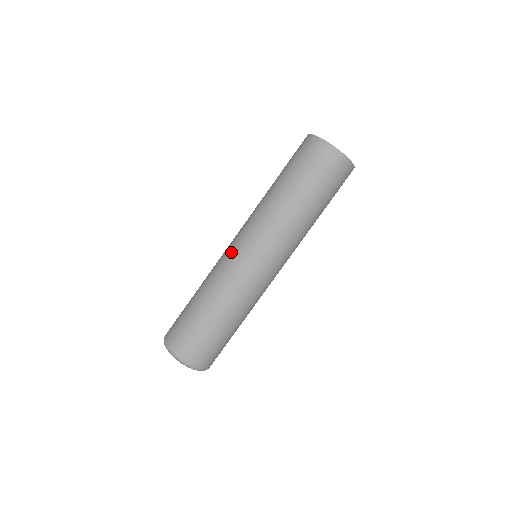
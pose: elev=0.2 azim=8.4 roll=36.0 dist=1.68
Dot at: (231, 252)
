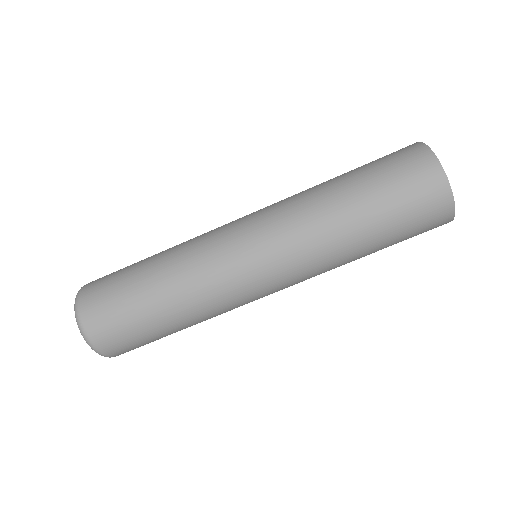
Dot at: occluded
